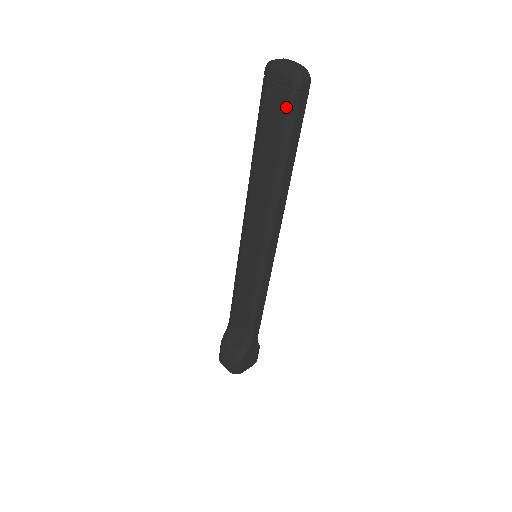
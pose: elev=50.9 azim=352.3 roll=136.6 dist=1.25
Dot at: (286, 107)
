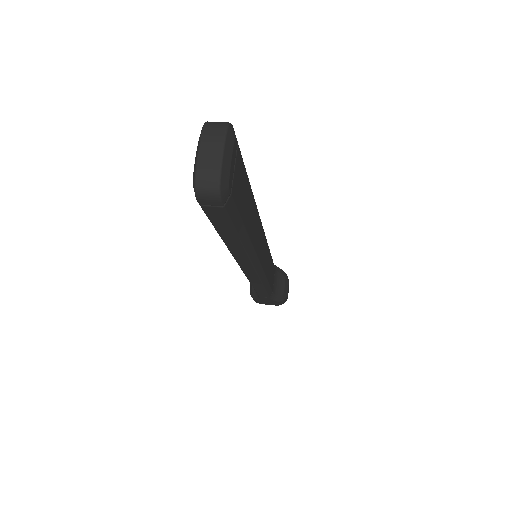
Dot at: occluded
